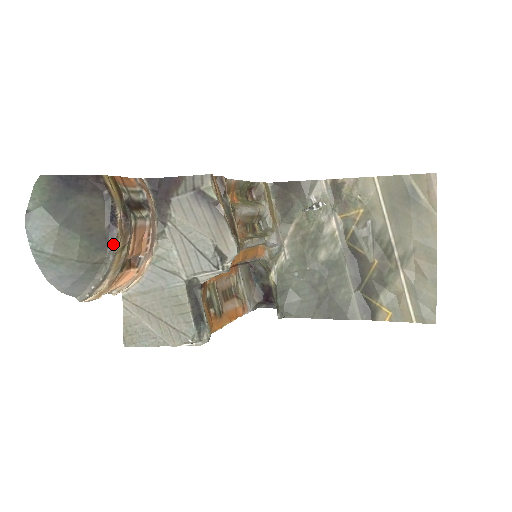
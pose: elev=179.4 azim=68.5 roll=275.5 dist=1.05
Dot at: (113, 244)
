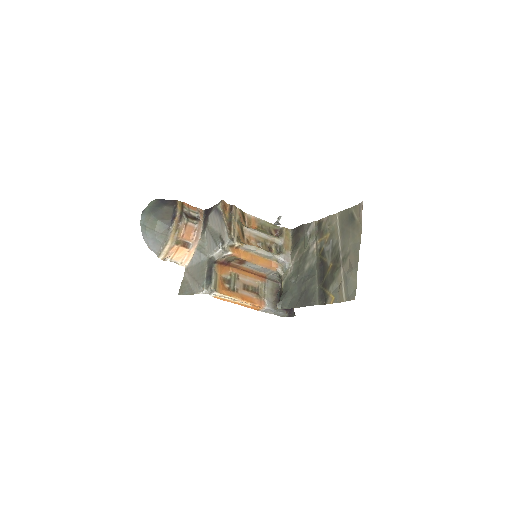
Dot at: (171, 226)
